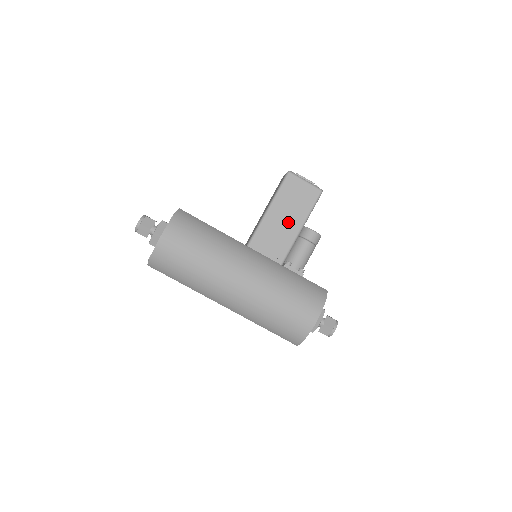
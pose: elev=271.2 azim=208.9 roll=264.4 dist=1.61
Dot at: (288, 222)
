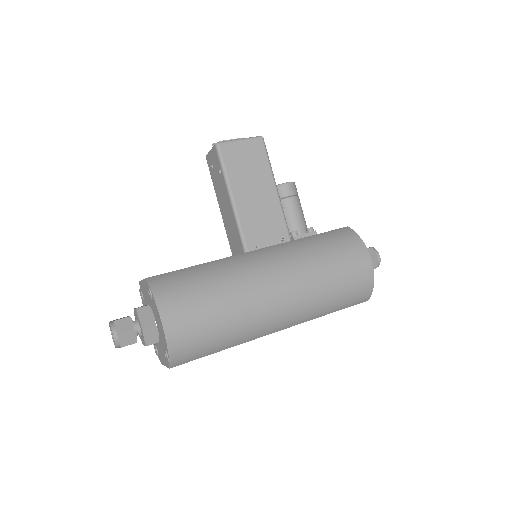
Dot at: (260, 194)
